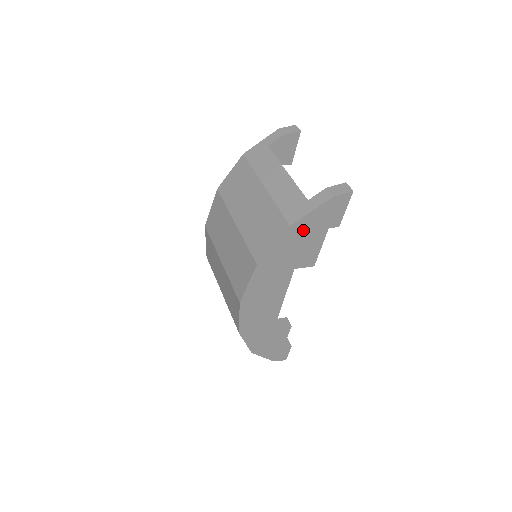
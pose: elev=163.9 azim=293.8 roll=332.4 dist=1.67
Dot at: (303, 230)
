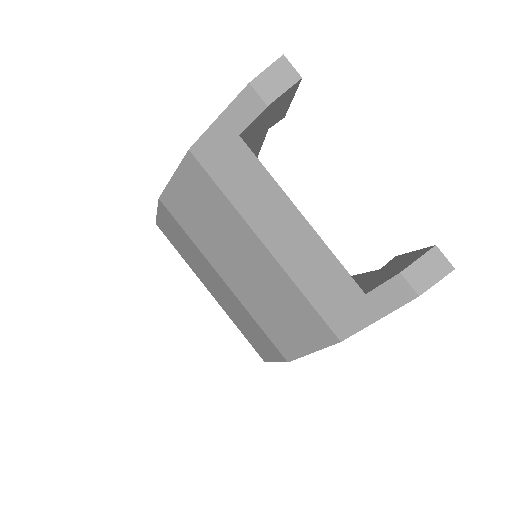
Dot at: occluded
